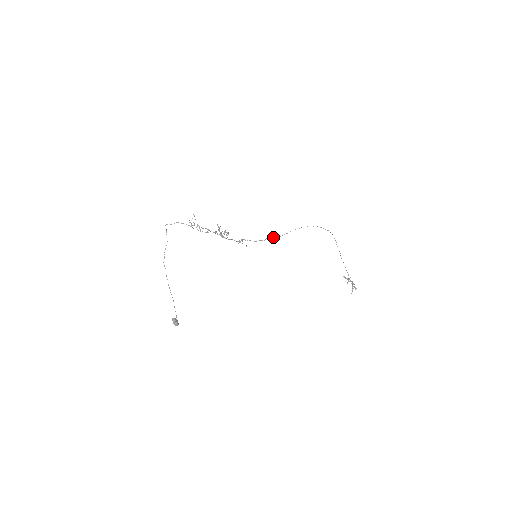
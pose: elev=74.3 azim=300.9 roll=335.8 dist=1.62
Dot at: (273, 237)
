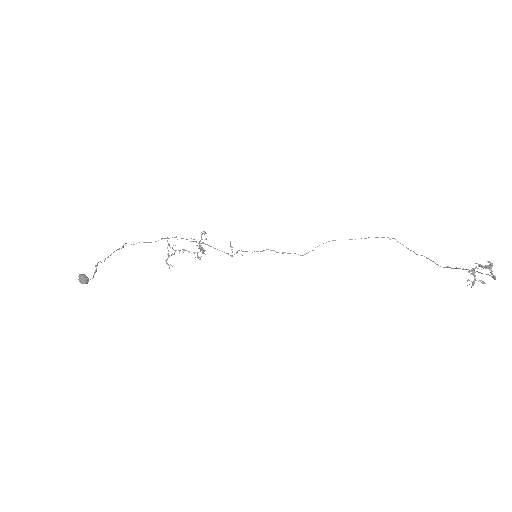
Dot at: (289, 253)
